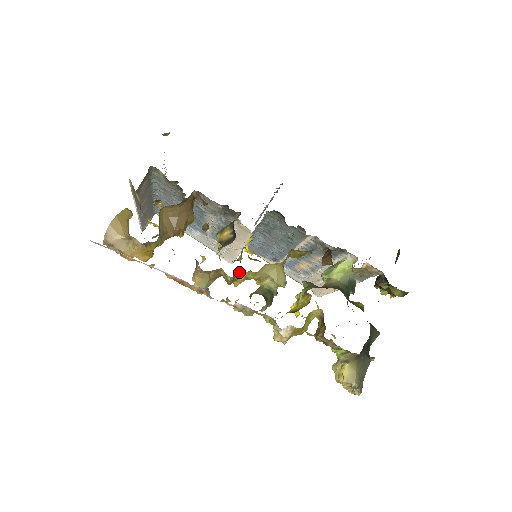
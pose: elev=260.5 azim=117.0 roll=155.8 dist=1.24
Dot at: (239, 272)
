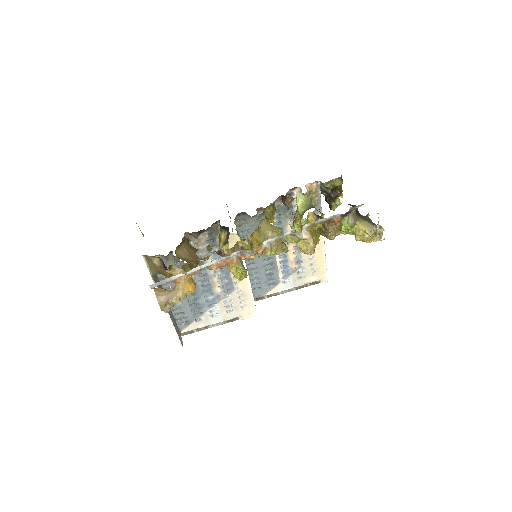
Dot at: (249, 237)
